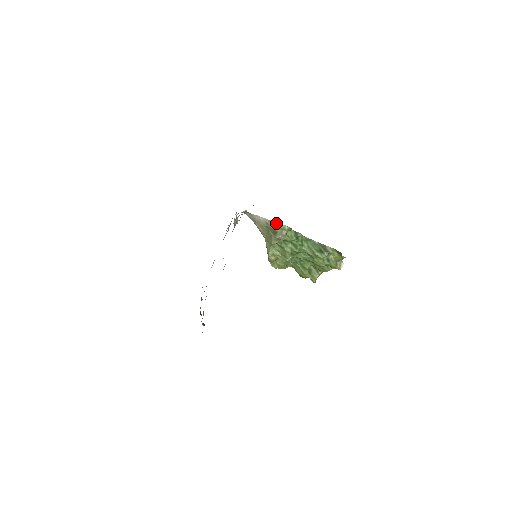
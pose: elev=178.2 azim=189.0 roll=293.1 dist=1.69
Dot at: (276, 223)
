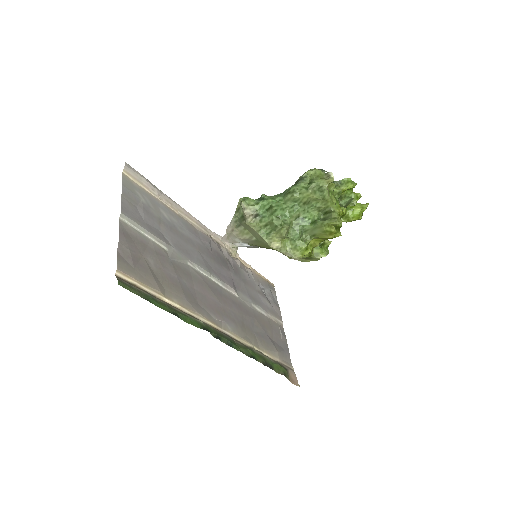
Dot at: (236, 210)
